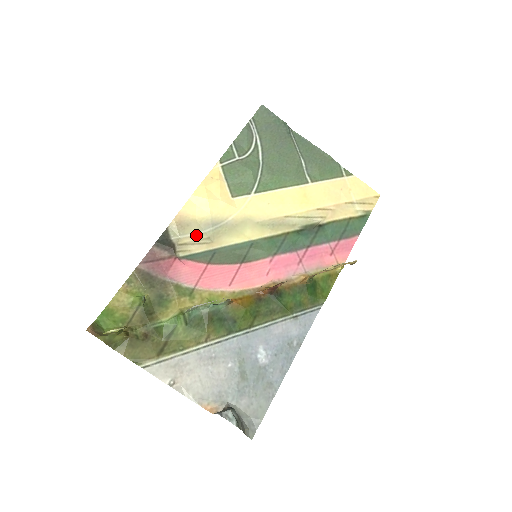
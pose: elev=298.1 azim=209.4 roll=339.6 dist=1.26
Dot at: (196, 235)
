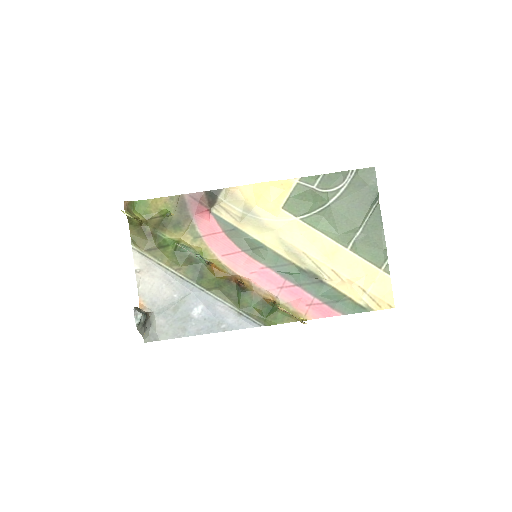
Dot at: (235, 209)
